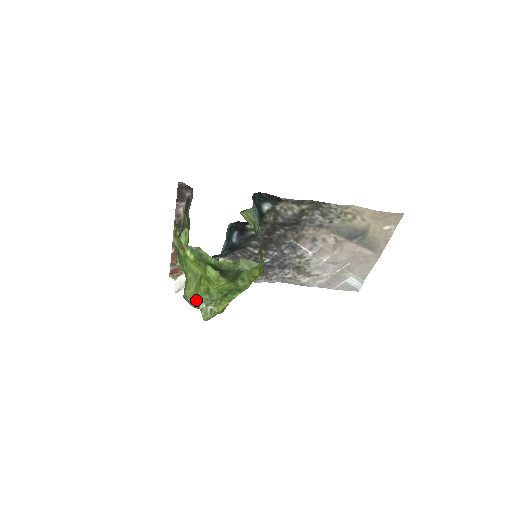
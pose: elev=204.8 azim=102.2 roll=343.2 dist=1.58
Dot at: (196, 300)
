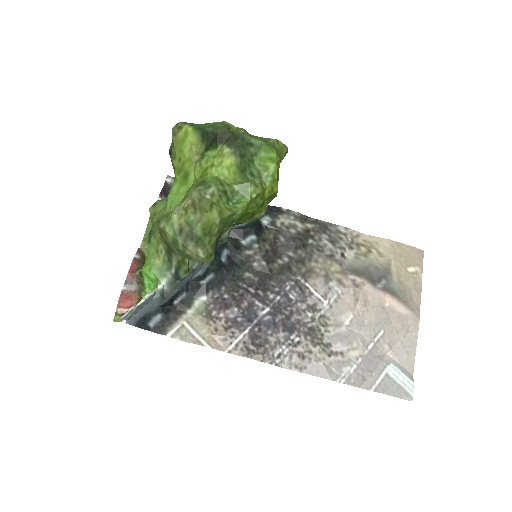
Dot at: occluded
